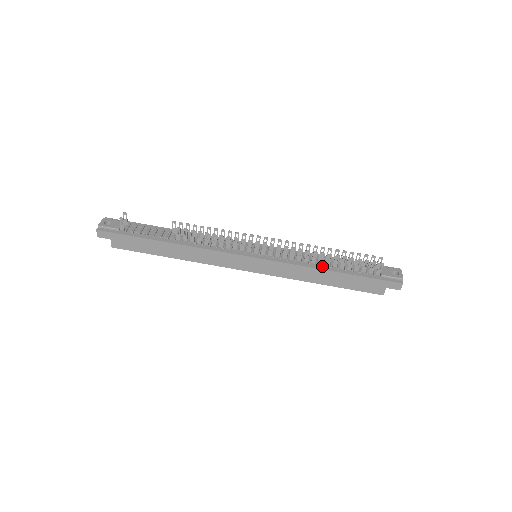
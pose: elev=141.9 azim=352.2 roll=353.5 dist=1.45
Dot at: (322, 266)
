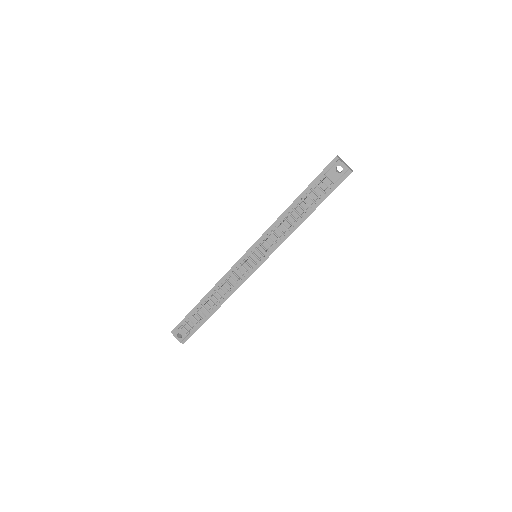
Dot at: (297, 223)
